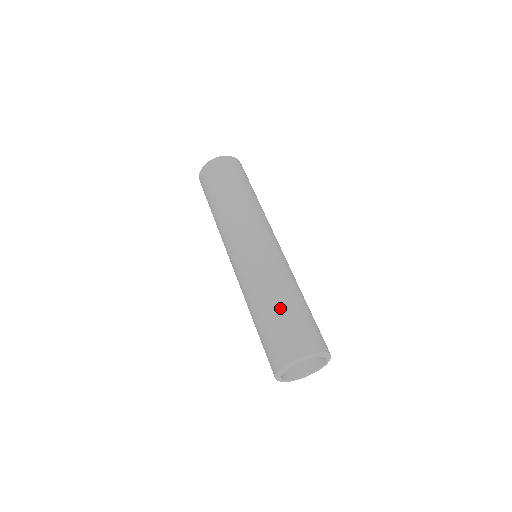
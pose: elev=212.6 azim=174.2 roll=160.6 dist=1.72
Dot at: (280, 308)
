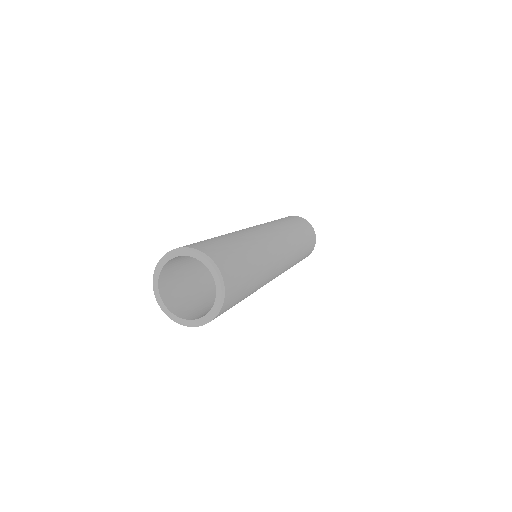
Dot at: (244, 250)
